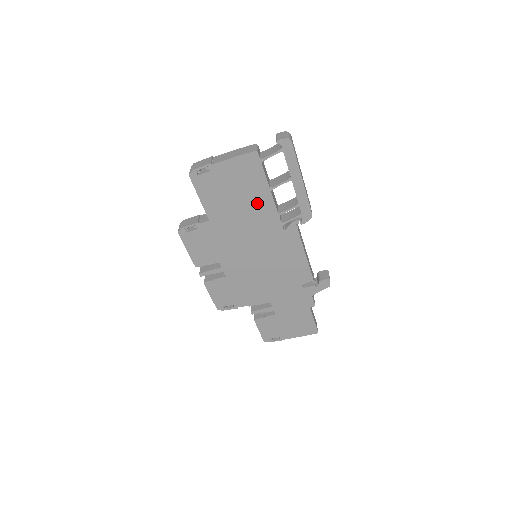
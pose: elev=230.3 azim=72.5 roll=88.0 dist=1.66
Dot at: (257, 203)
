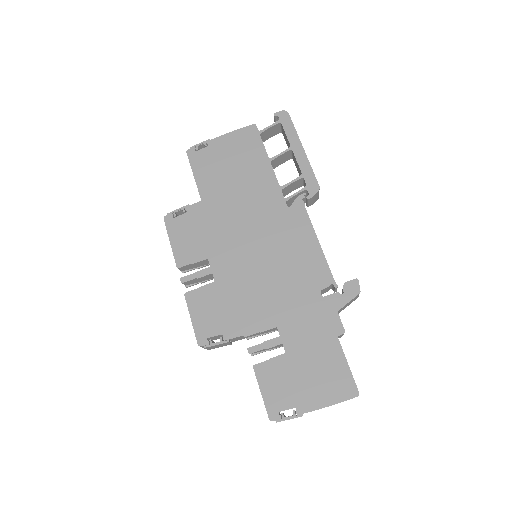
Dot at: (256, 177)
